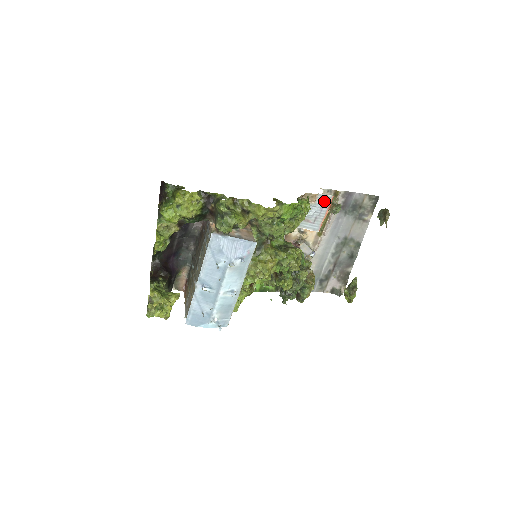
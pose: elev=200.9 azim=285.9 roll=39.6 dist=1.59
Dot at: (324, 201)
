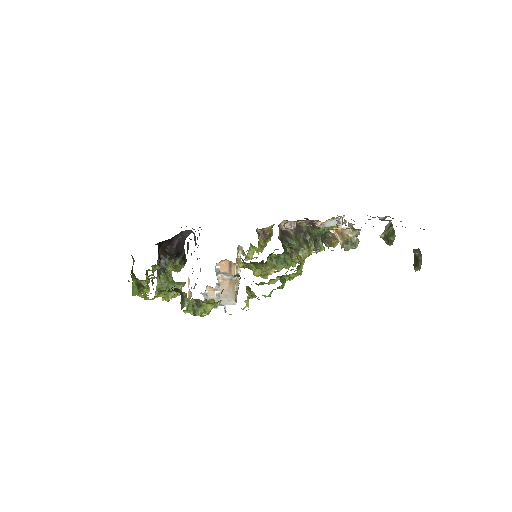
Dot at: occluded
